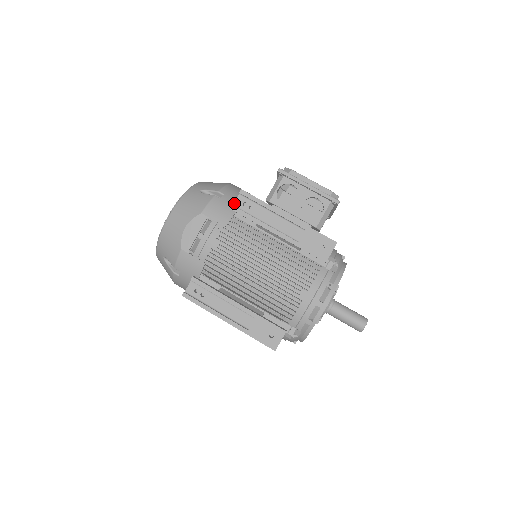
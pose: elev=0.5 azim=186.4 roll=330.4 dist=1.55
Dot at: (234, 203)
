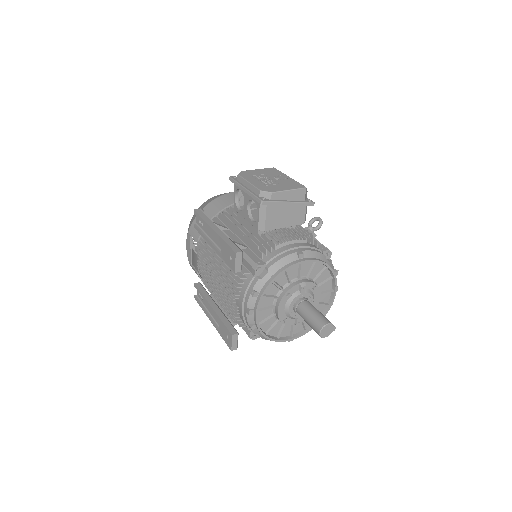
Dot at: (196, 221)
